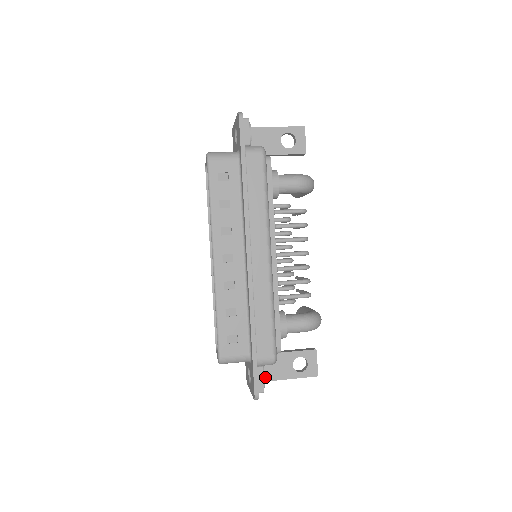
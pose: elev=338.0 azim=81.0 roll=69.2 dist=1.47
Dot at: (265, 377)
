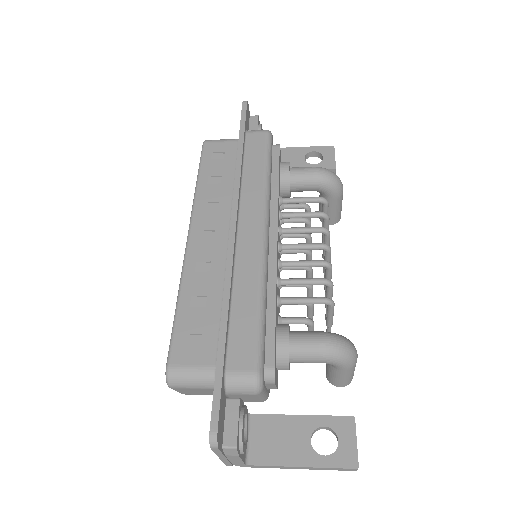
Dot at: (259, 456)
